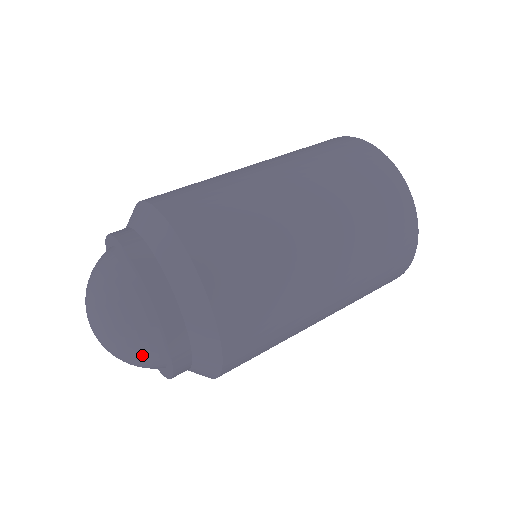
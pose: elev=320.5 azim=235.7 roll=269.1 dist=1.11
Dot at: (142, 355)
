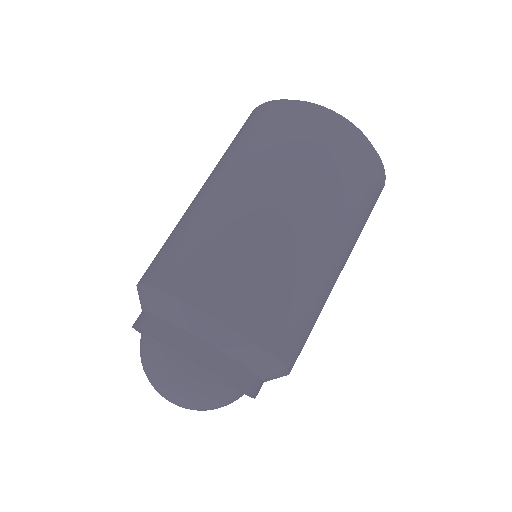
Dot at: (228, 404)
